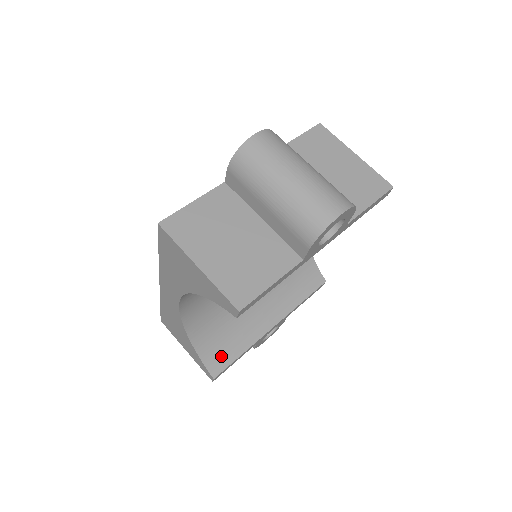
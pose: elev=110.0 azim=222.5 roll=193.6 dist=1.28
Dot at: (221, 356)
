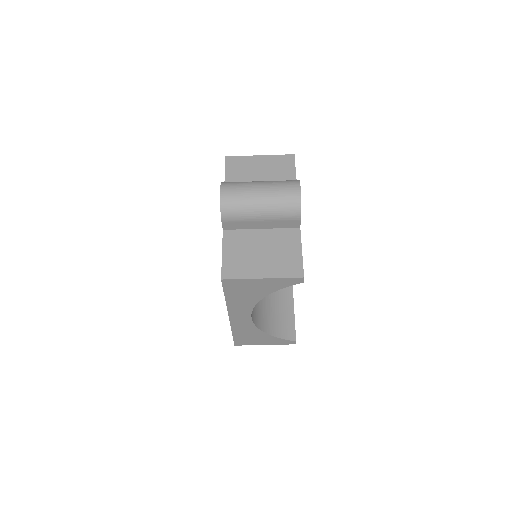
Dot at: (287, 327)
